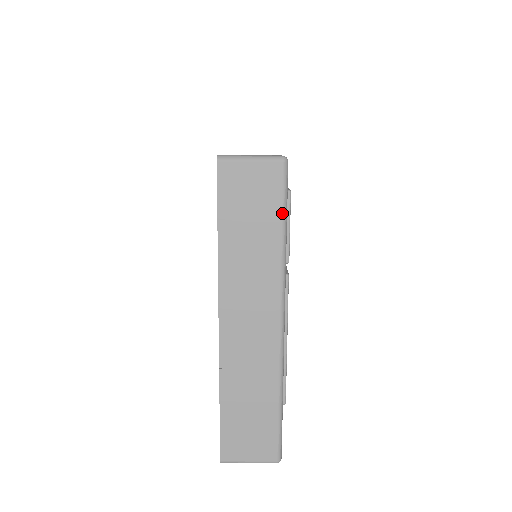
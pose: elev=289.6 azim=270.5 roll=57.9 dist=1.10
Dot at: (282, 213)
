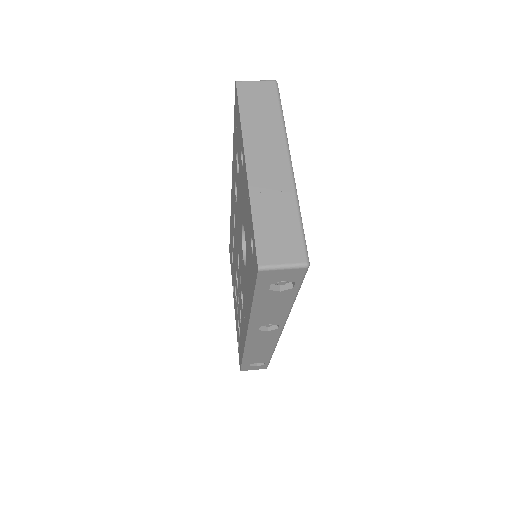
Dot at: (279, 104)
